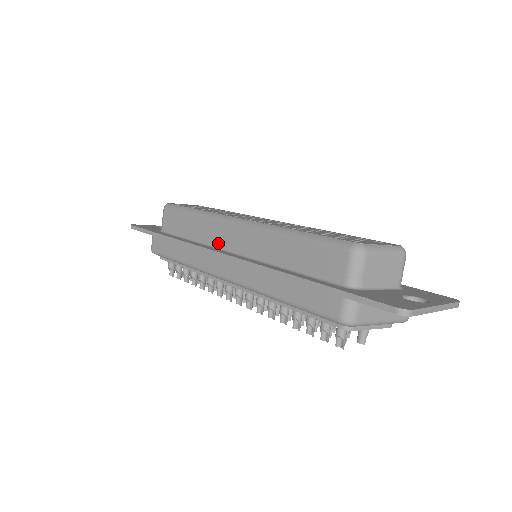
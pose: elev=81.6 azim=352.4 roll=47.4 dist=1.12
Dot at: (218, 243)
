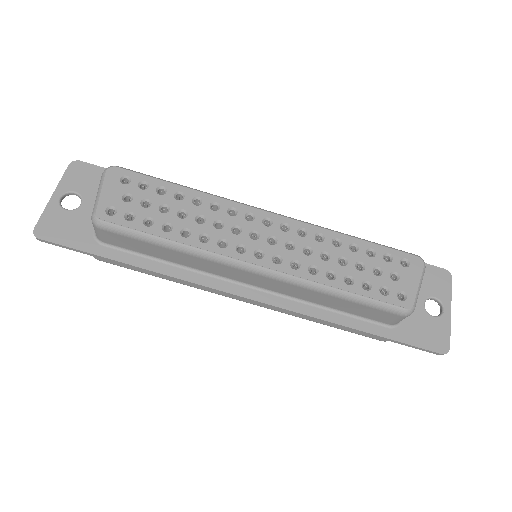
Dot at: (223, 275)
